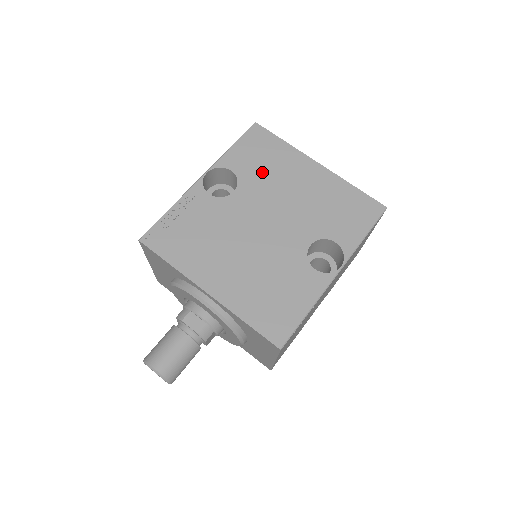
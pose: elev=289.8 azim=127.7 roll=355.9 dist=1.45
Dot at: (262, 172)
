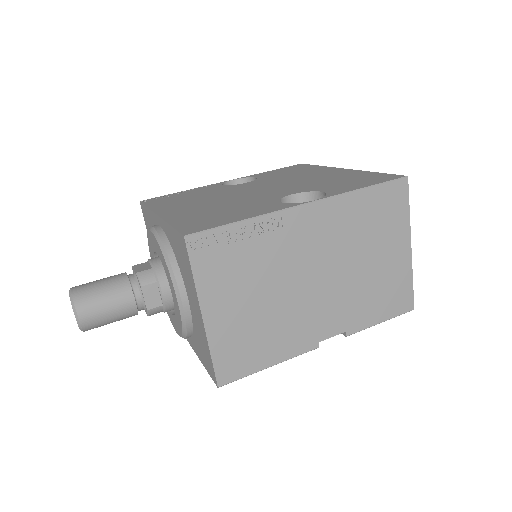
Dot at: (283, 175)
